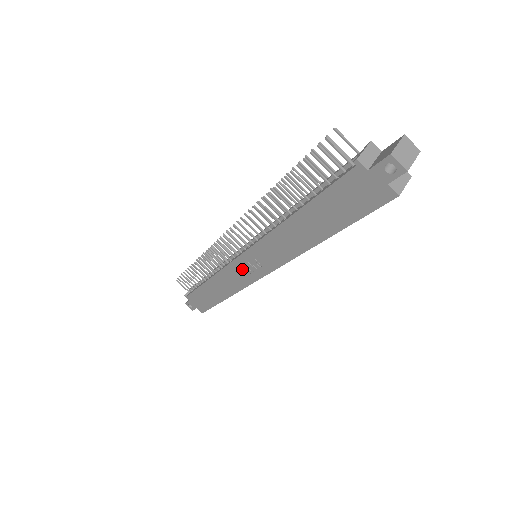
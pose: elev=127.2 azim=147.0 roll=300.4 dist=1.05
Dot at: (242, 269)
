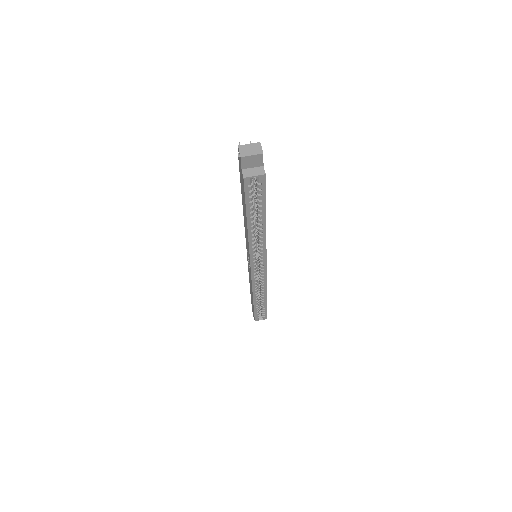
Dot at: occluded
